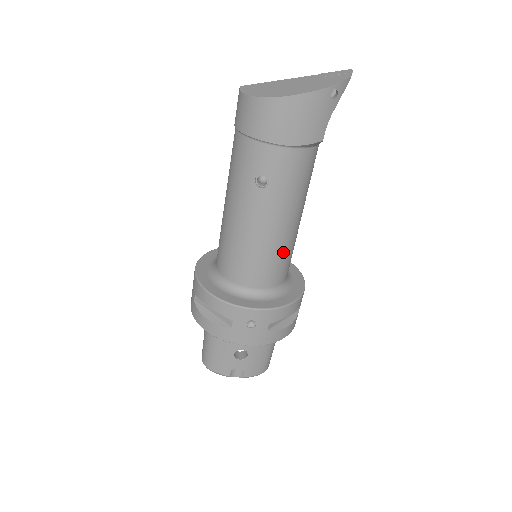
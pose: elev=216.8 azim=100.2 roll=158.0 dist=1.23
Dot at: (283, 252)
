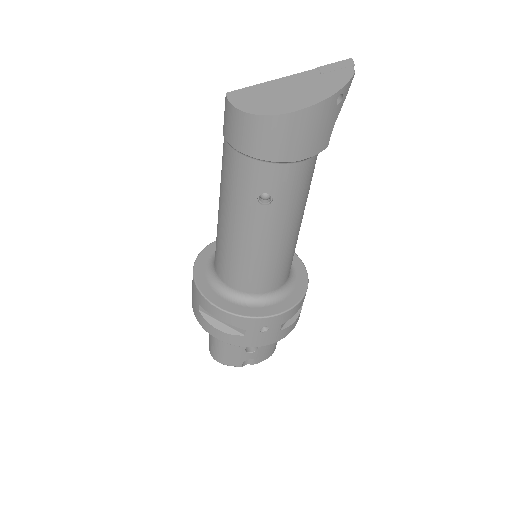
Dot at: (288, 256)
